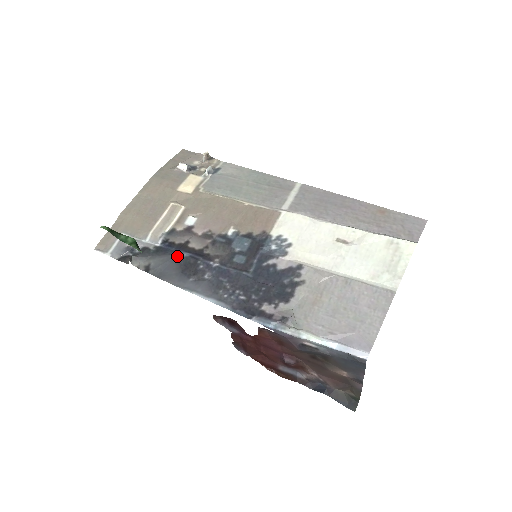
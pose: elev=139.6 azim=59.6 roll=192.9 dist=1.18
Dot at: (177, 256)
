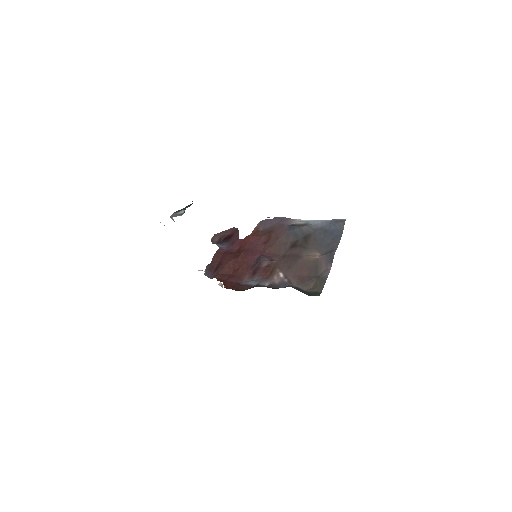
Dot at: occluded
